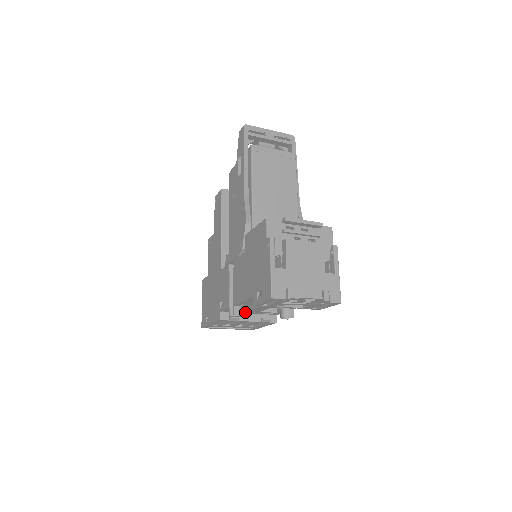
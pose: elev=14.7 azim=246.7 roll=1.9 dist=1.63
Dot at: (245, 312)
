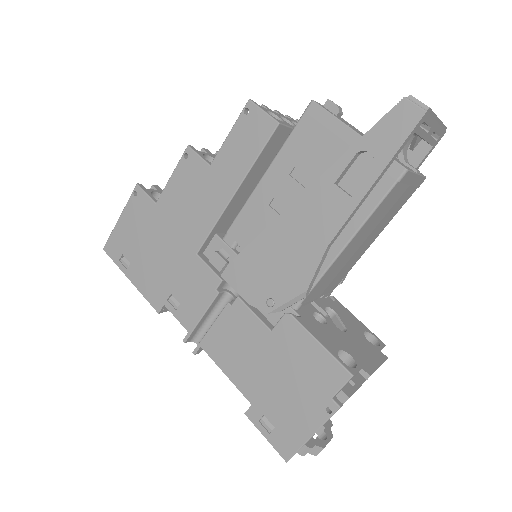
Dot at: occluded
